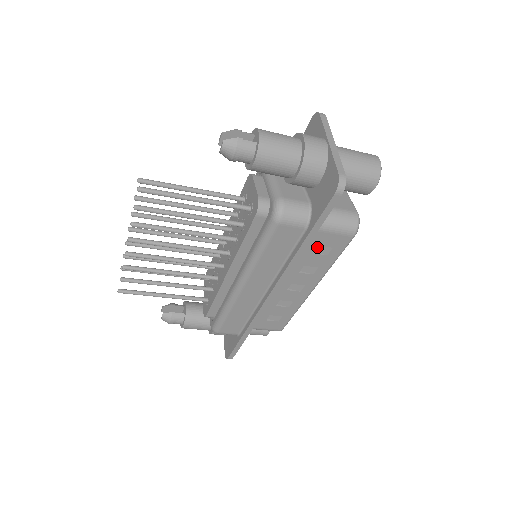
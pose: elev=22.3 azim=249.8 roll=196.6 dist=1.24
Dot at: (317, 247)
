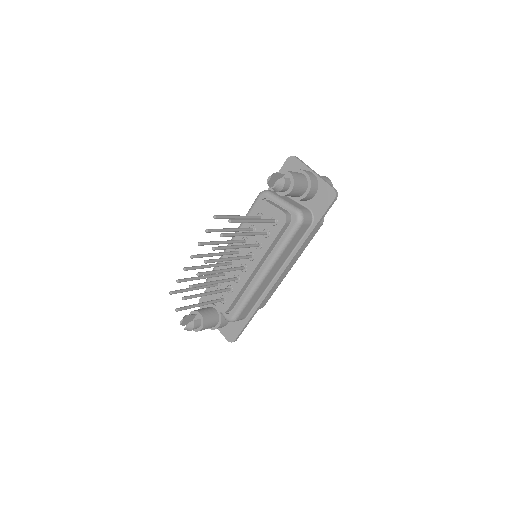
Dot at: occluded
